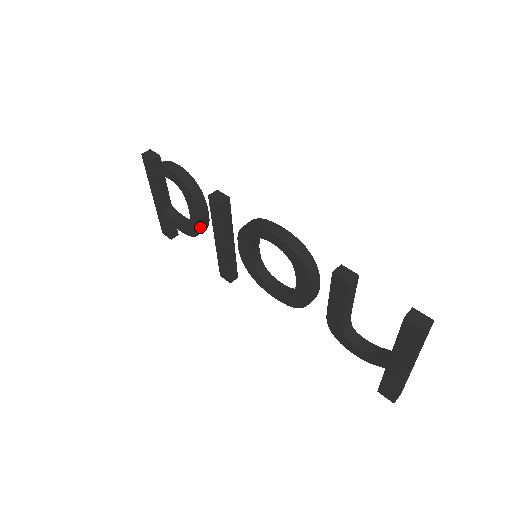
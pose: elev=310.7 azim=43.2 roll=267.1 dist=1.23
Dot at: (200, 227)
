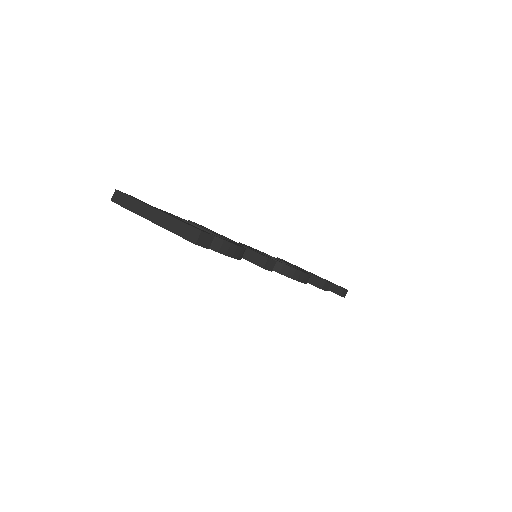
Dot at: occluded
